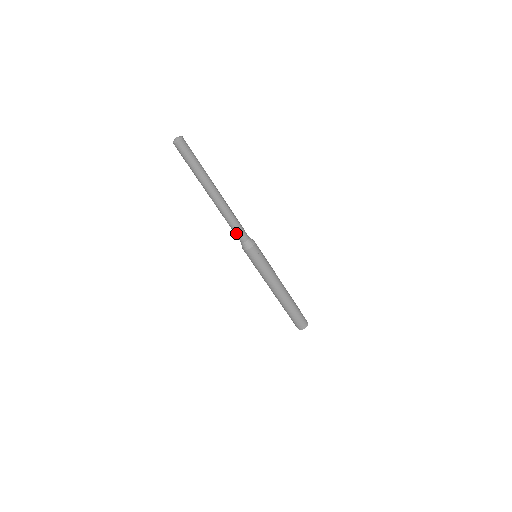
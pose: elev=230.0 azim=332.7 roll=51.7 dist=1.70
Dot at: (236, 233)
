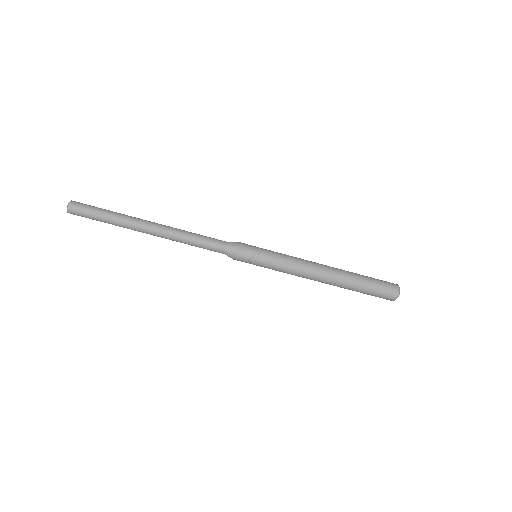
Dot at: (208, 249)
